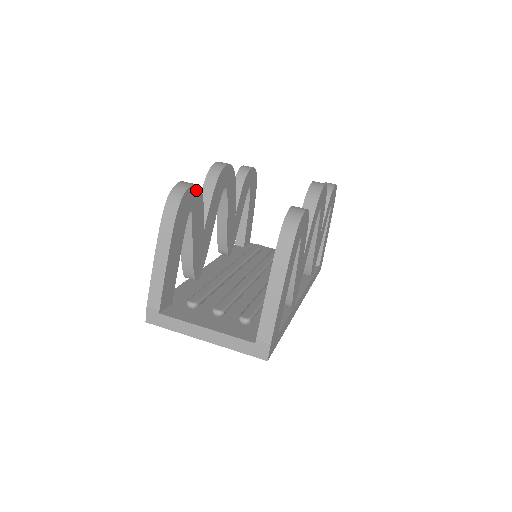
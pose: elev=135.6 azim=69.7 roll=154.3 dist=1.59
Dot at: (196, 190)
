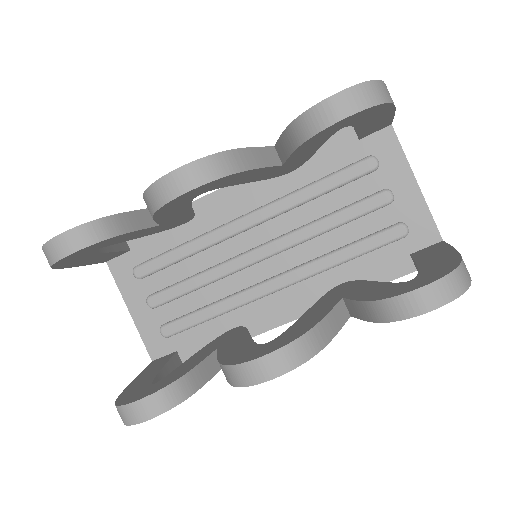
Dot at: (86, 248)
